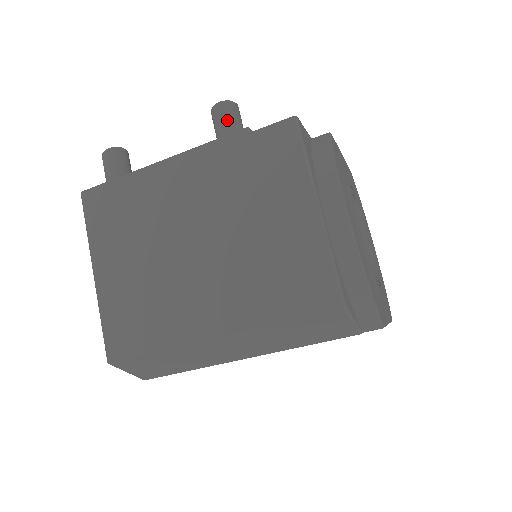
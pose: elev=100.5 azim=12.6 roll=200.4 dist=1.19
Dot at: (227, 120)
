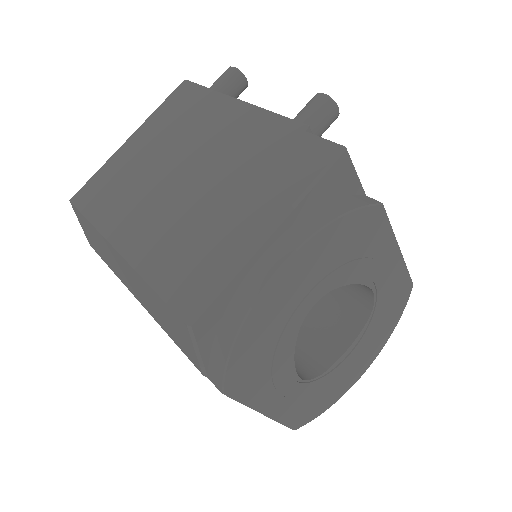
Dot at: (311, 111)
